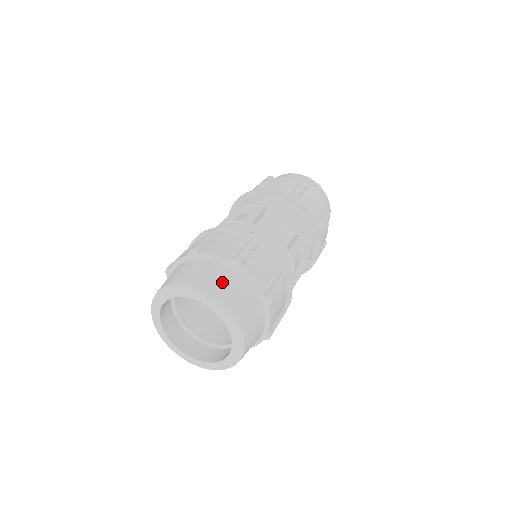
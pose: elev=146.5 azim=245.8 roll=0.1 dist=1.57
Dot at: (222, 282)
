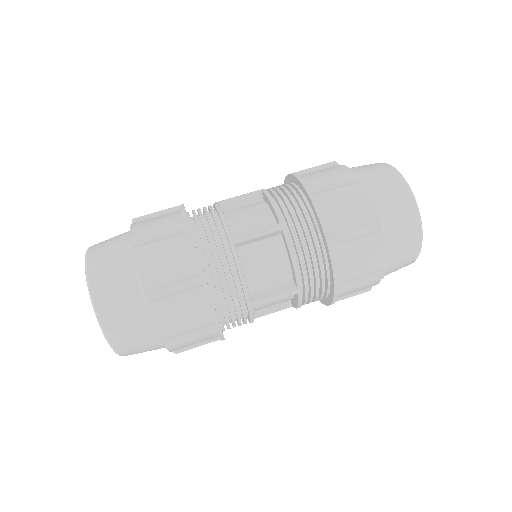
Dot at: (120, 303)
